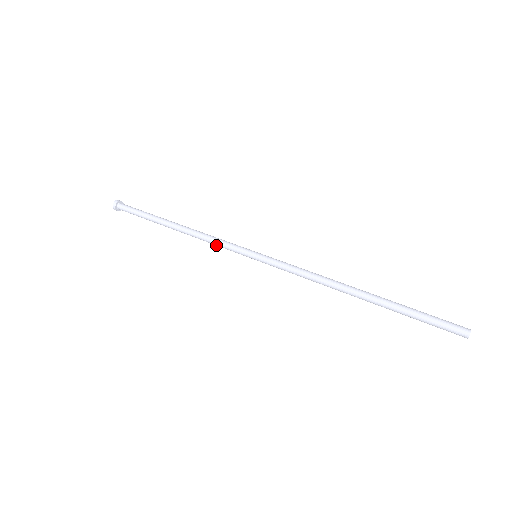
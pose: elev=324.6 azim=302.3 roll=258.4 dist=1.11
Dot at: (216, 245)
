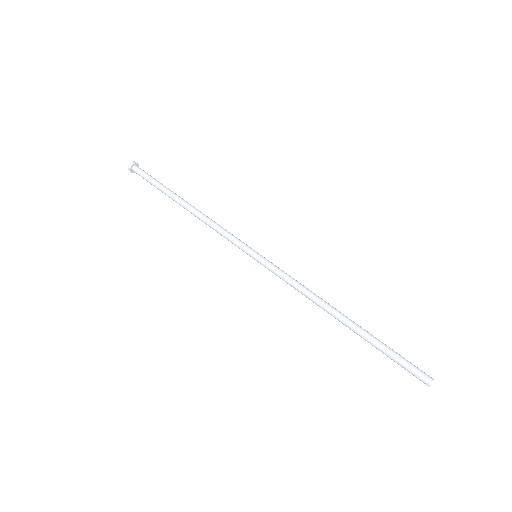
Dot at: (220, 233)
